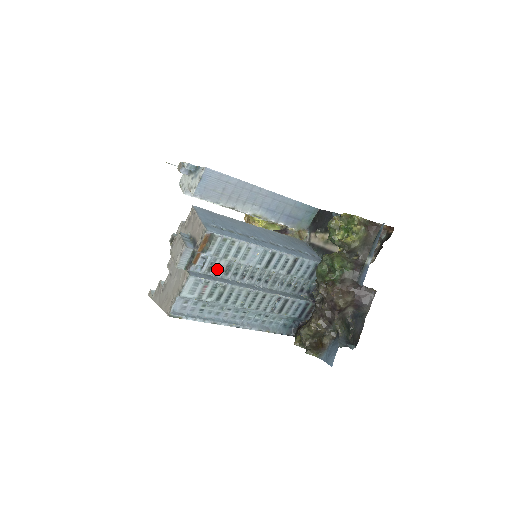
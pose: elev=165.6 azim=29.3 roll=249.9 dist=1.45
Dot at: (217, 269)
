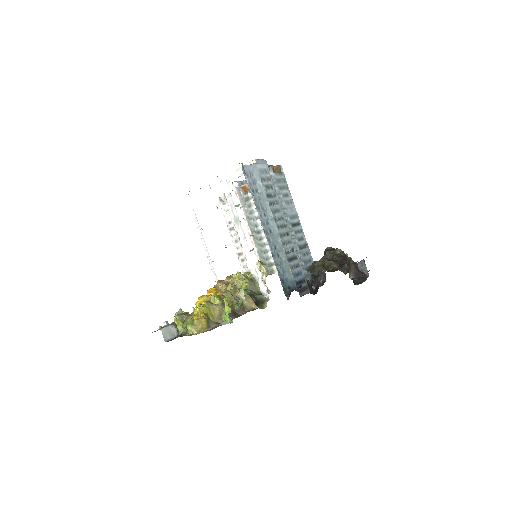
Dot at: occluded
